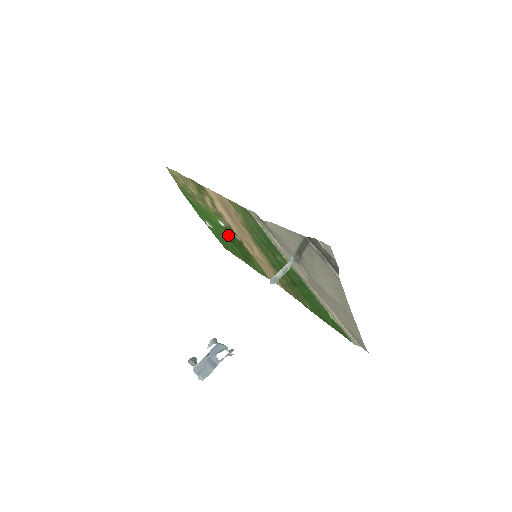
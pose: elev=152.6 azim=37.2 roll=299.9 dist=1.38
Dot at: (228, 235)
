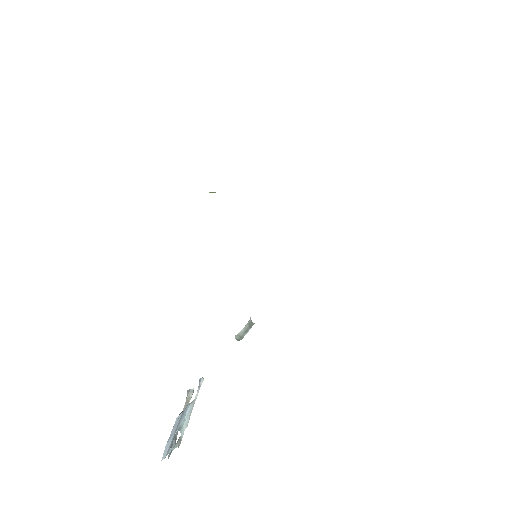
Dot at: occluded
